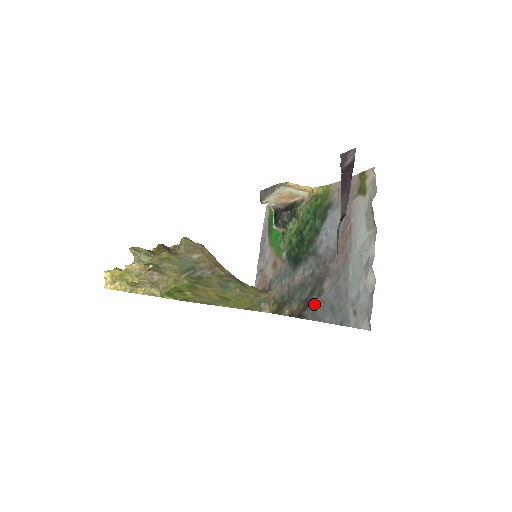
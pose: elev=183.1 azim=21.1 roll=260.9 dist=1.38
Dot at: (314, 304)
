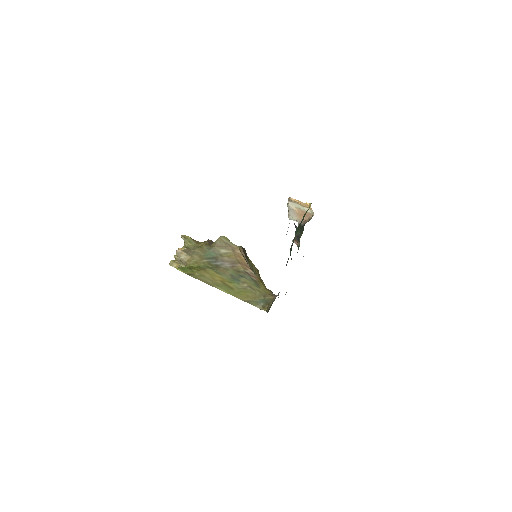
Dot at: occluded
